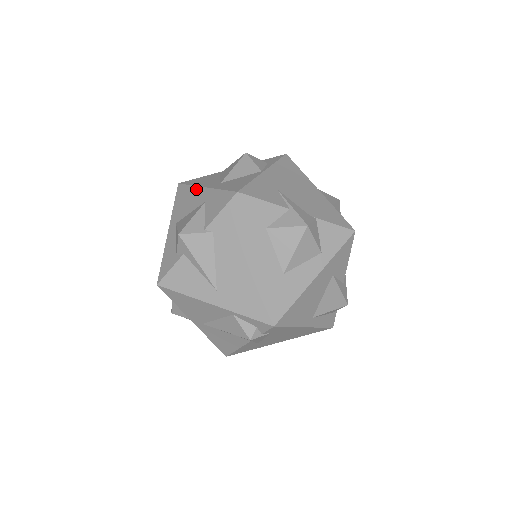
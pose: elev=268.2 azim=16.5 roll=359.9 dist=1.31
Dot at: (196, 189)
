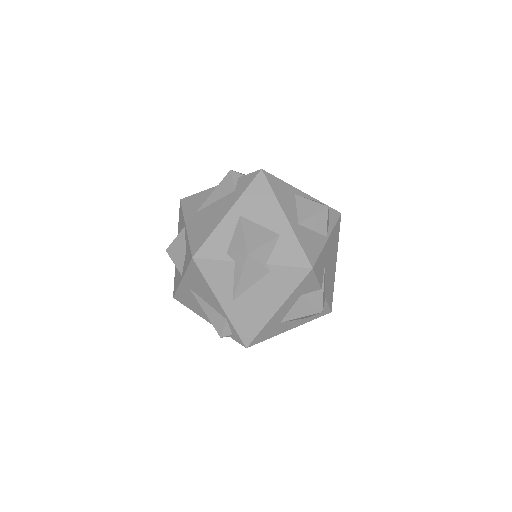
Dot at: (278, 207)
